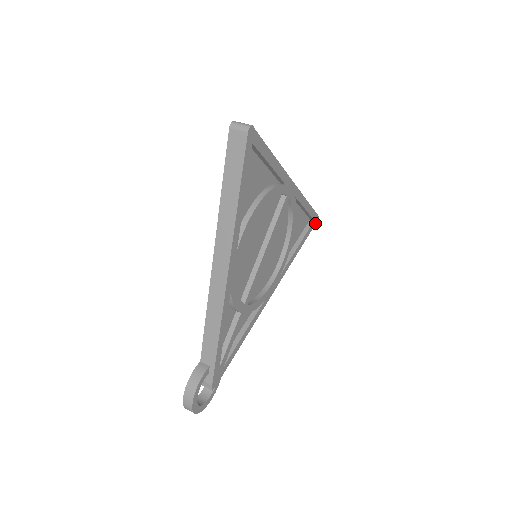
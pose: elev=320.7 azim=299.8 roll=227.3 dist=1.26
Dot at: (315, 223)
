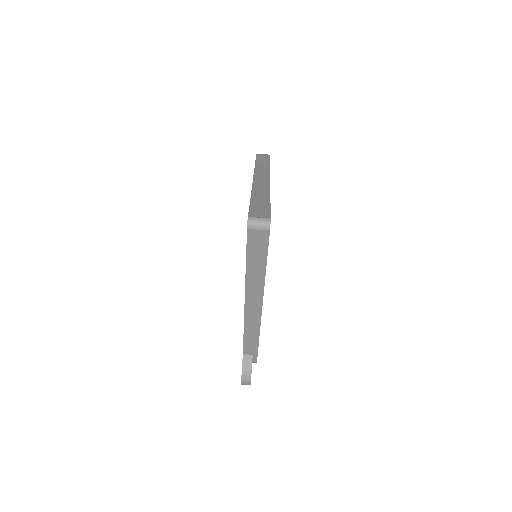
Dot at: occluded
